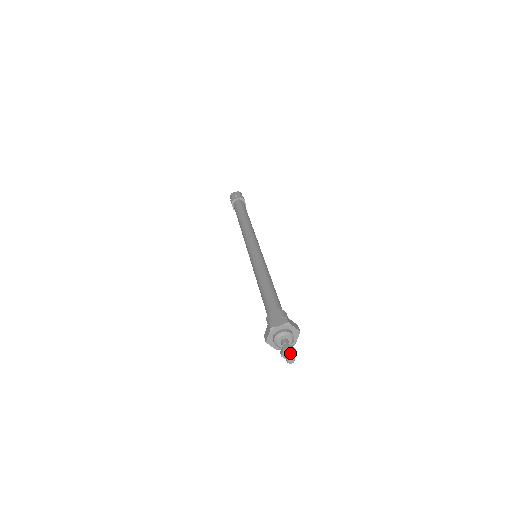
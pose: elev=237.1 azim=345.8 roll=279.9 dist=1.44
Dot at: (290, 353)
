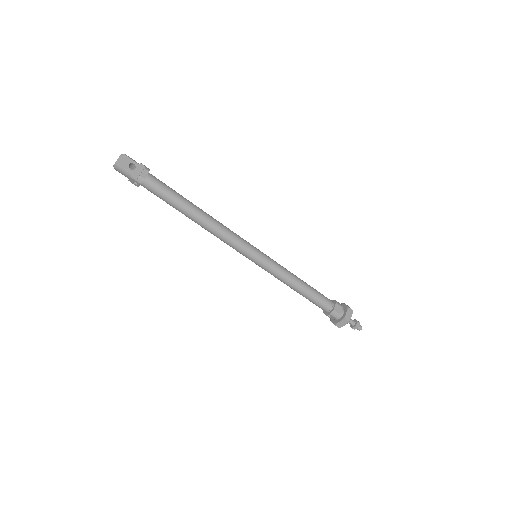
Dot at: (360, 326)
